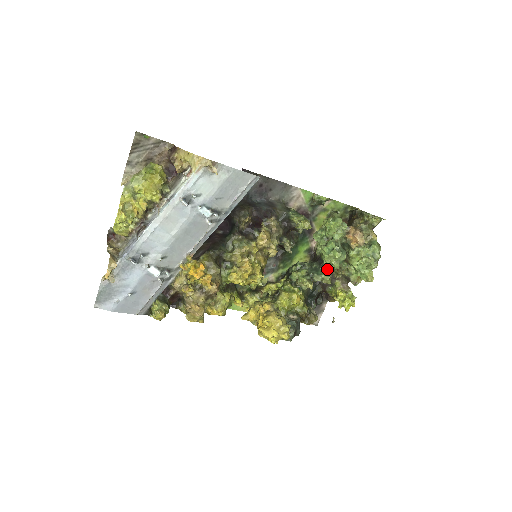
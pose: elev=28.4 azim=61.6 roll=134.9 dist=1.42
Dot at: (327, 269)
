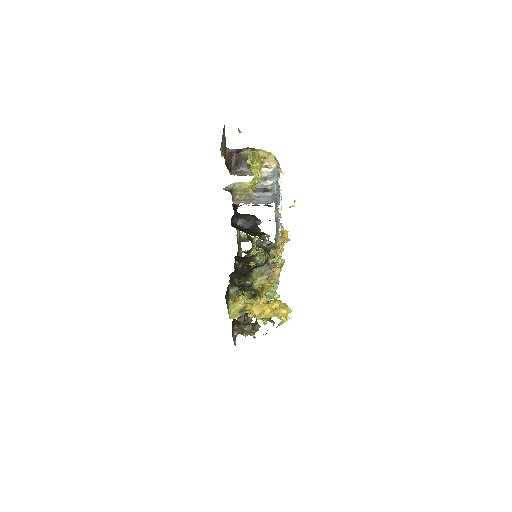
Dot at: occluded
